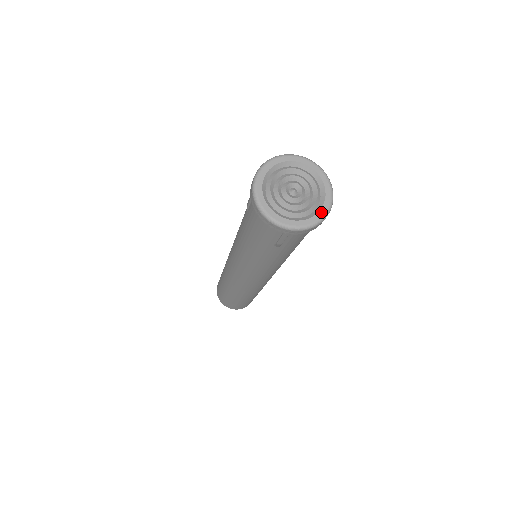
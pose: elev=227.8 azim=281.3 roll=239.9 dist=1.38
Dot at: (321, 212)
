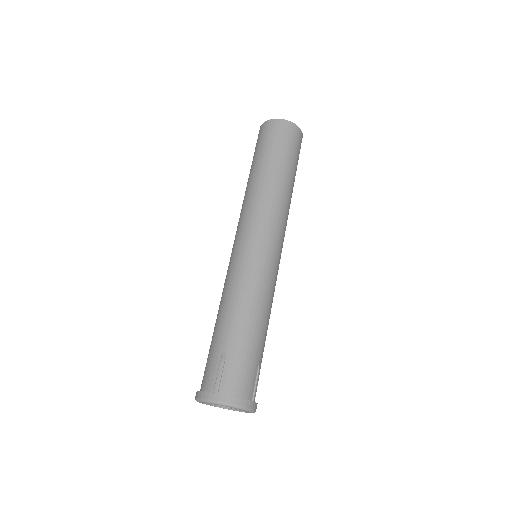
Dot at: occluded
